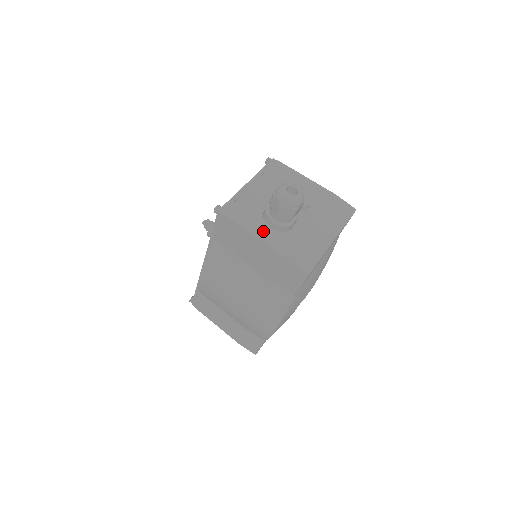
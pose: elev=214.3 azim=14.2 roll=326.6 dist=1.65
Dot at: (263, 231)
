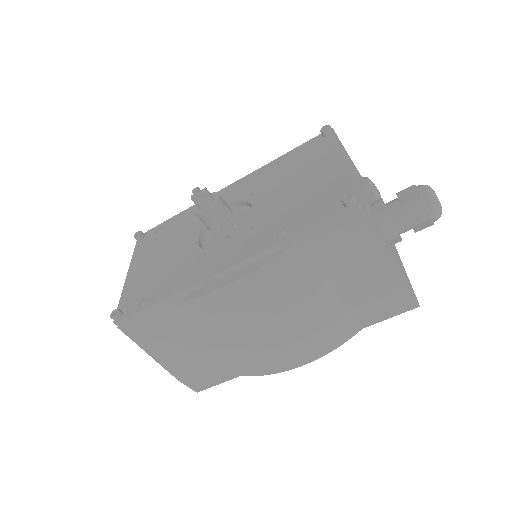
Dot at: (386, 243)
